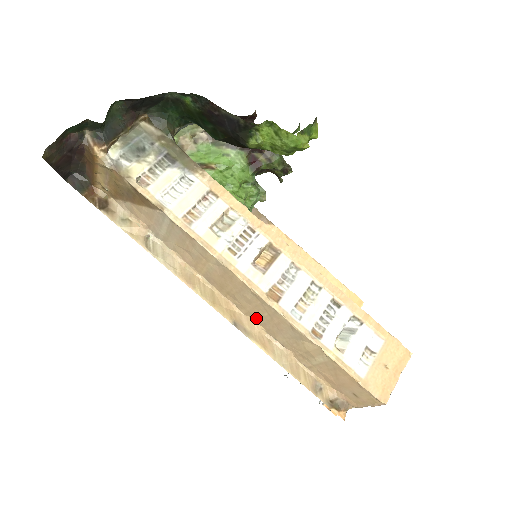
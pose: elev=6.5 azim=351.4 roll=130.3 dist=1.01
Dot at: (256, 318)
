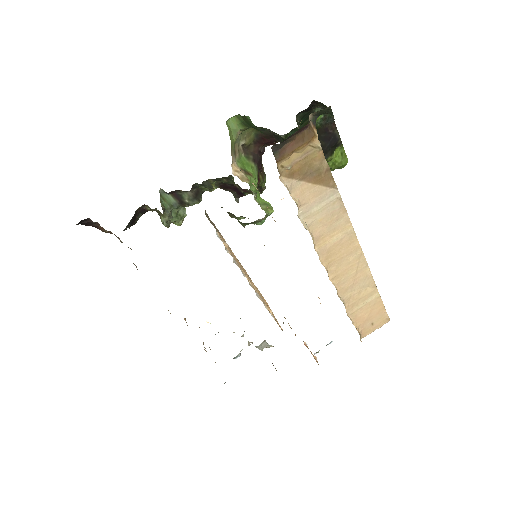
Dot at: (339, 280)
